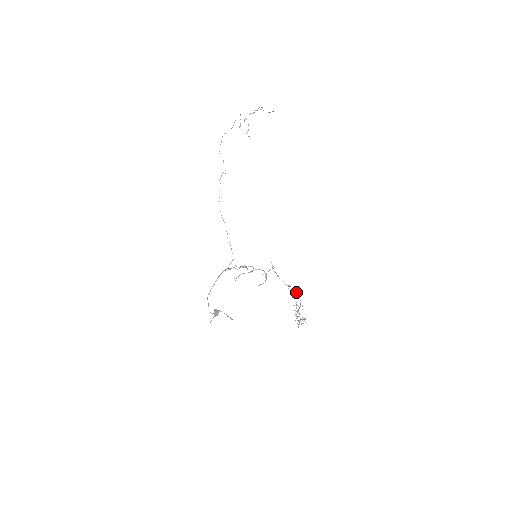
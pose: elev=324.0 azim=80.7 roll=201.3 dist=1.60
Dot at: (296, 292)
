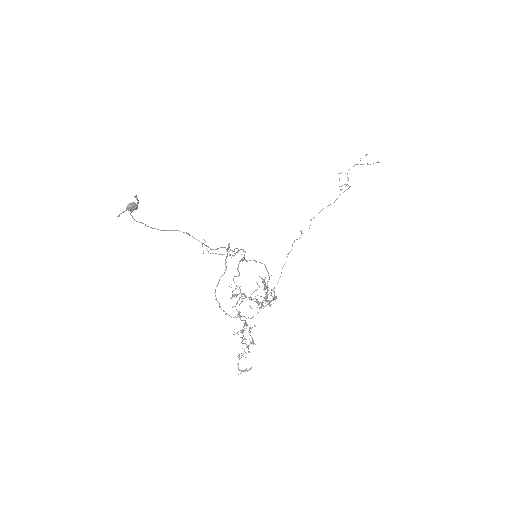
Dot at: (265, 285)
